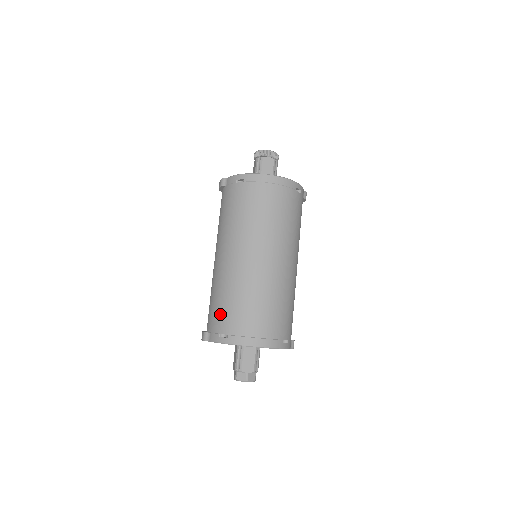
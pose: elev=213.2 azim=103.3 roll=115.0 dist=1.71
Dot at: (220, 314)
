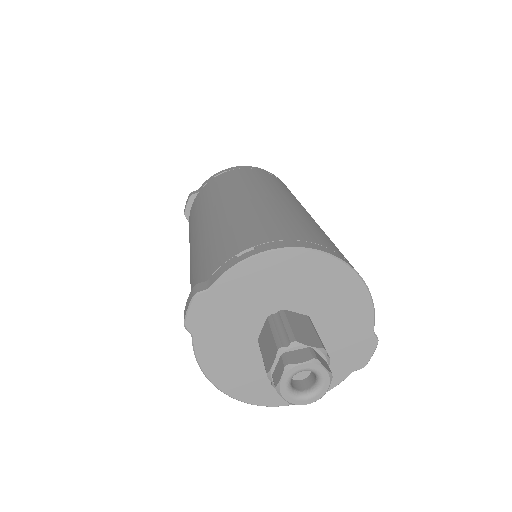
Dot at: (227, 242)
